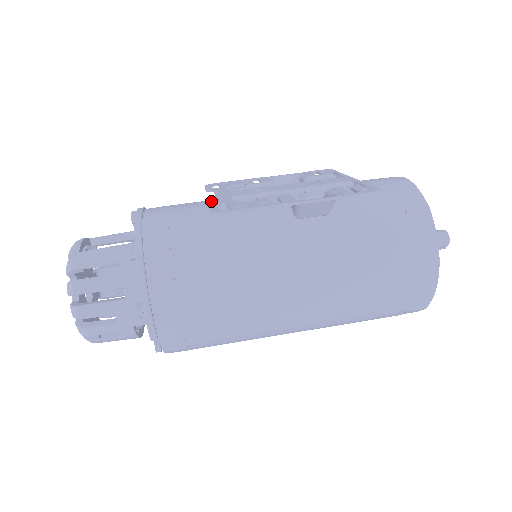
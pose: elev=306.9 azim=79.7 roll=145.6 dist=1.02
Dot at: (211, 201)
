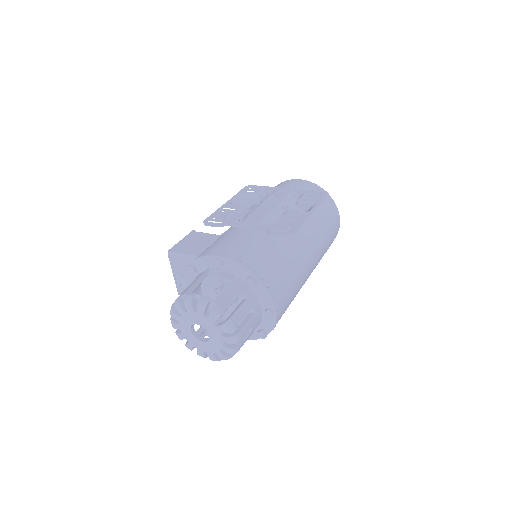
Dot at: (244, 231)
